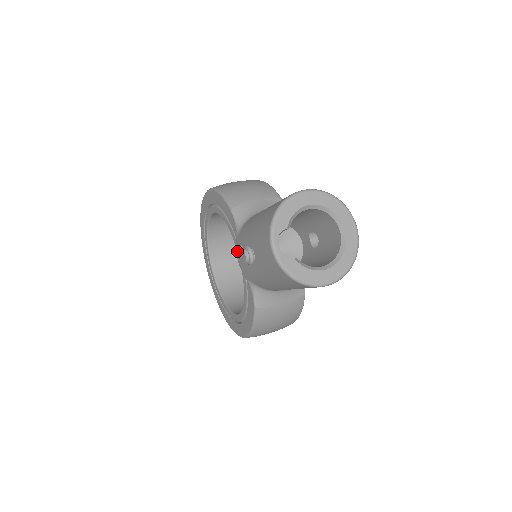
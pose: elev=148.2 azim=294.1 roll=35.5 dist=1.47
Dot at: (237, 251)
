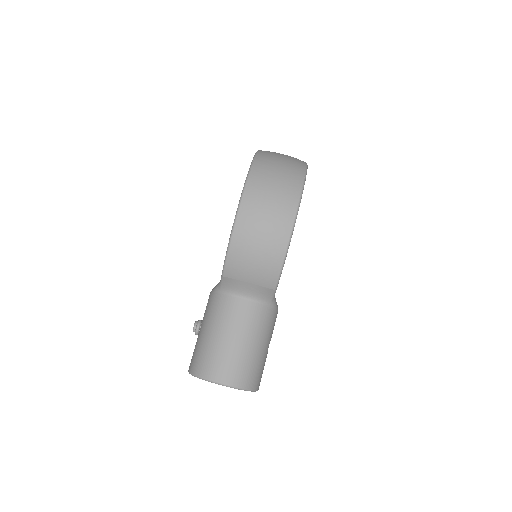
Dot at: (209, 295)
